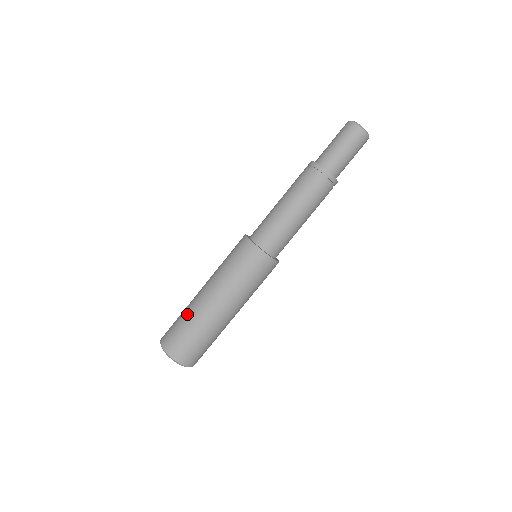
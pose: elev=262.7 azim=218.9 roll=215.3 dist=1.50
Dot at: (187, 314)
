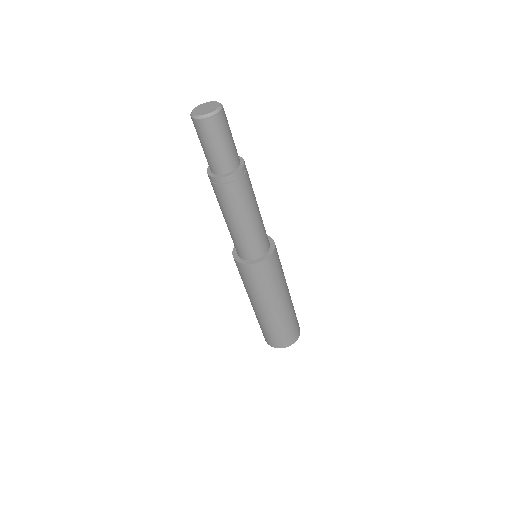
Dot at: (277, 326)
